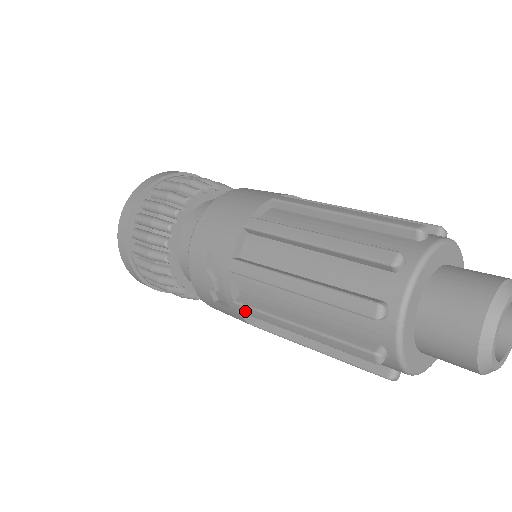
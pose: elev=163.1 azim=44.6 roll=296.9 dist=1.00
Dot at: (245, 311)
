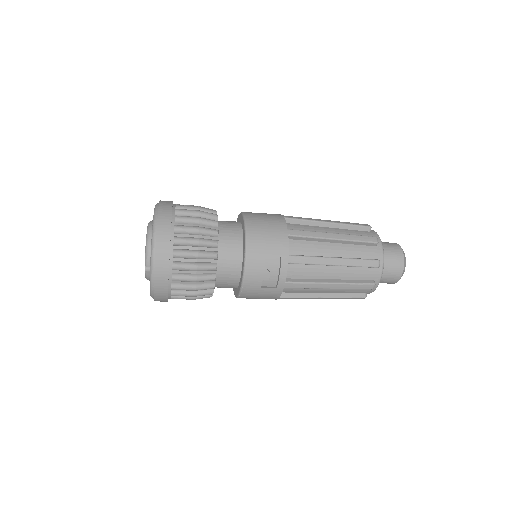
Dot at: (292, 286)
